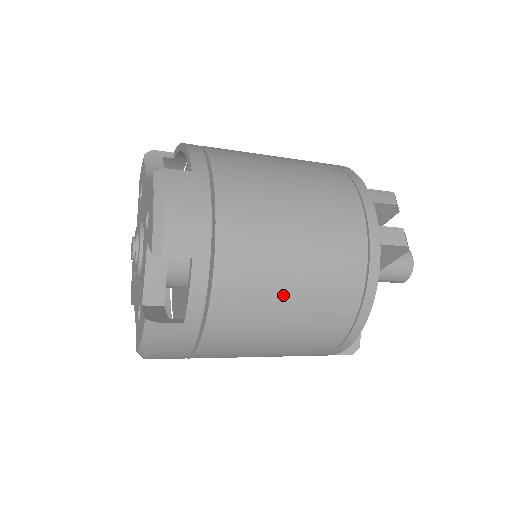
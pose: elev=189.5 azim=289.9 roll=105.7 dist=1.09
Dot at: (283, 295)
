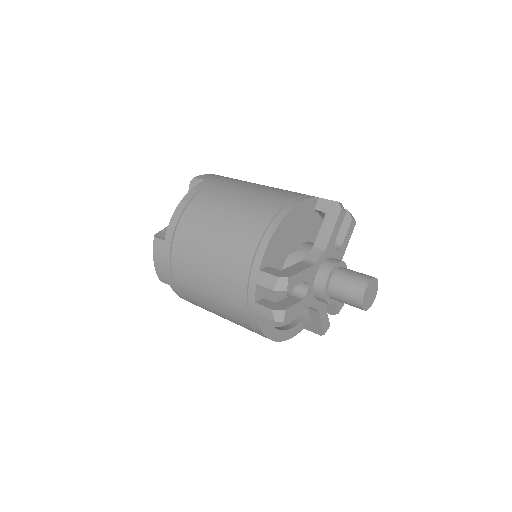
Dot at: (216, 313)
